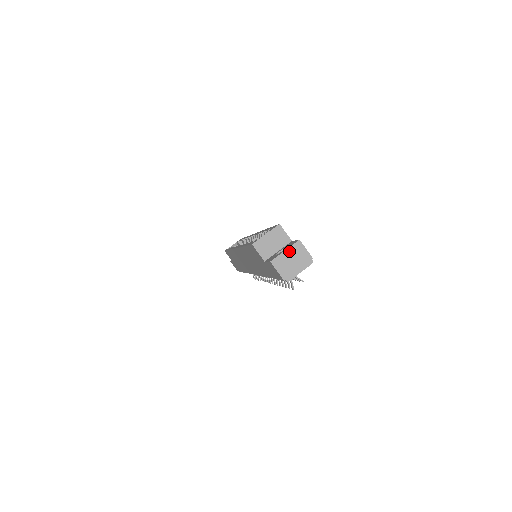
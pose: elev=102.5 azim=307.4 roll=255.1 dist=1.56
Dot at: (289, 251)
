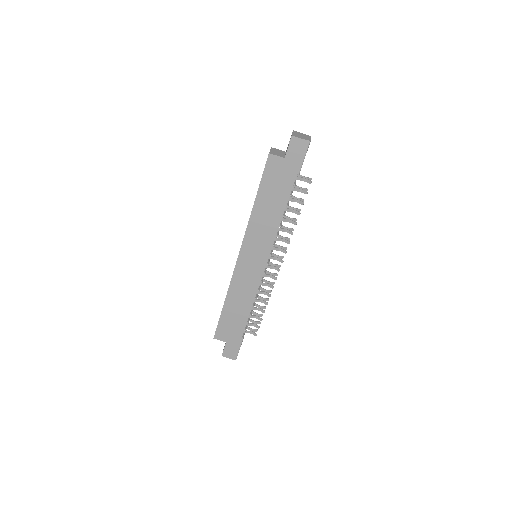
Dot at: (294, 133)
